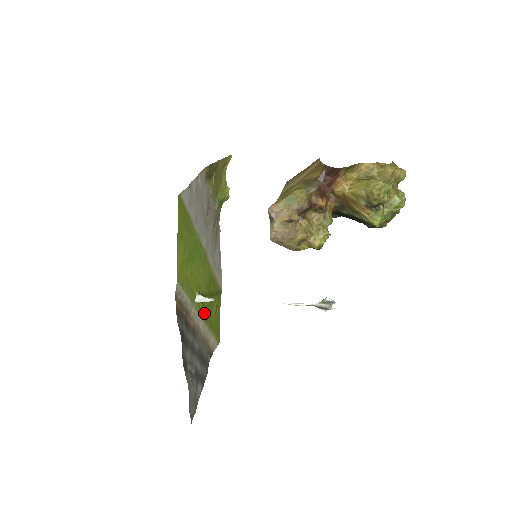
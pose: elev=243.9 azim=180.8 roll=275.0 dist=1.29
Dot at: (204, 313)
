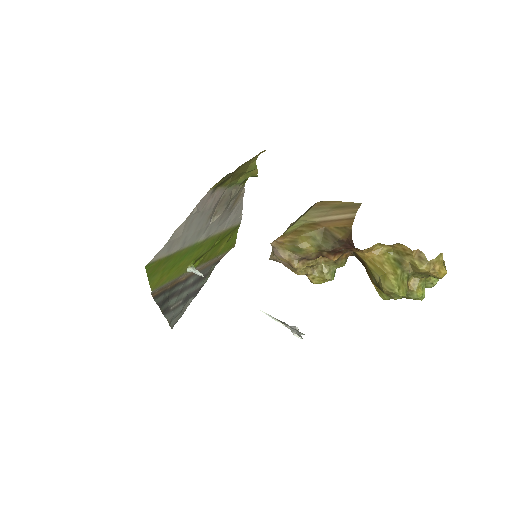
Dot at: (205, 260)
